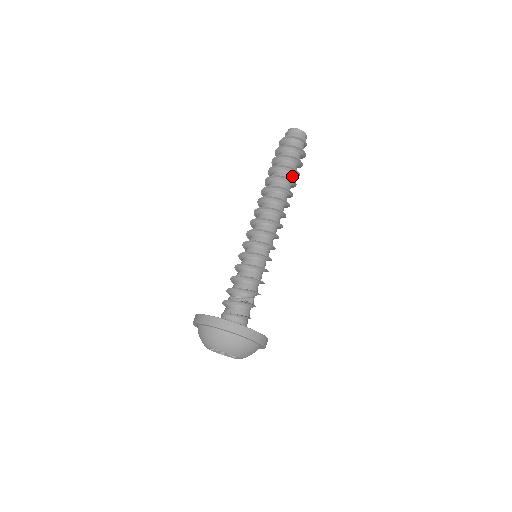
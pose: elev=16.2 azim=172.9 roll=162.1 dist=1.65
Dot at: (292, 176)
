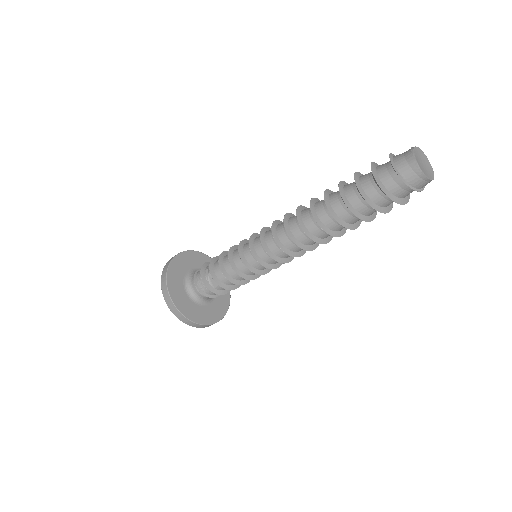
Dot at: (348, 214)
